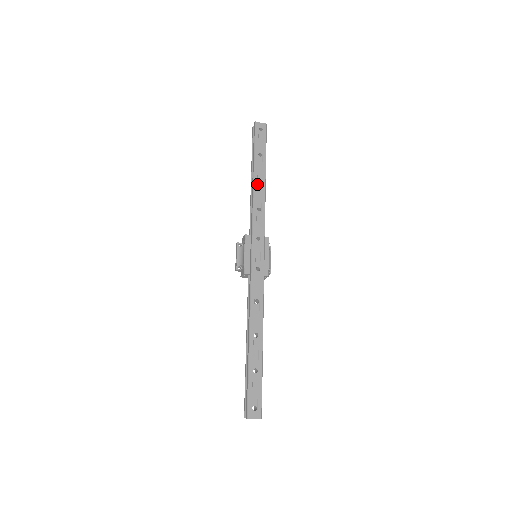
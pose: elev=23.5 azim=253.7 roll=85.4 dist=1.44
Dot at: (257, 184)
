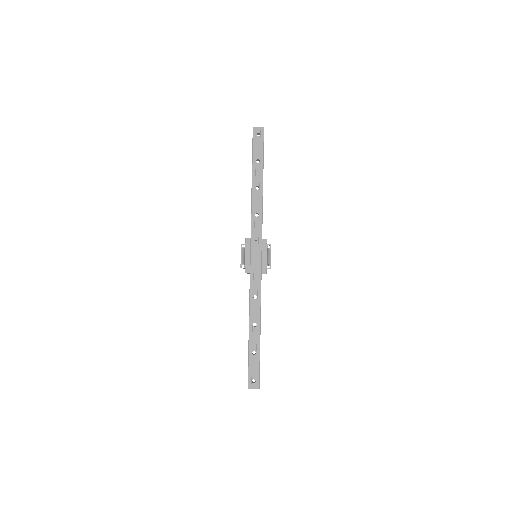
Dot at: (255, 191)
